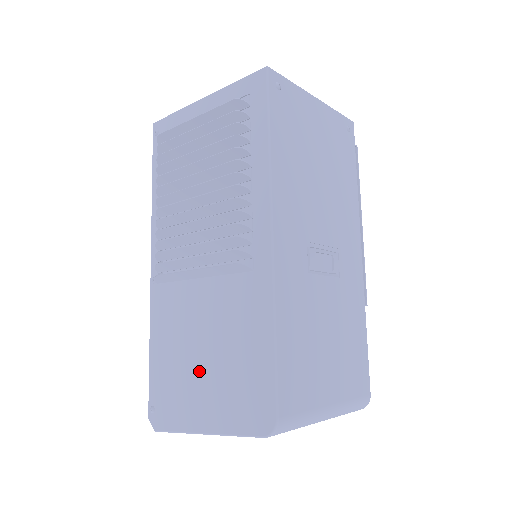
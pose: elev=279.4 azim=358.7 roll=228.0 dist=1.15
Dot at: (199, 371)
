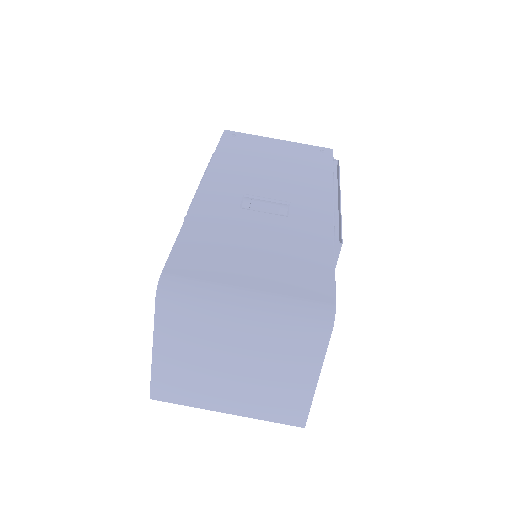
Dot at: occluded
